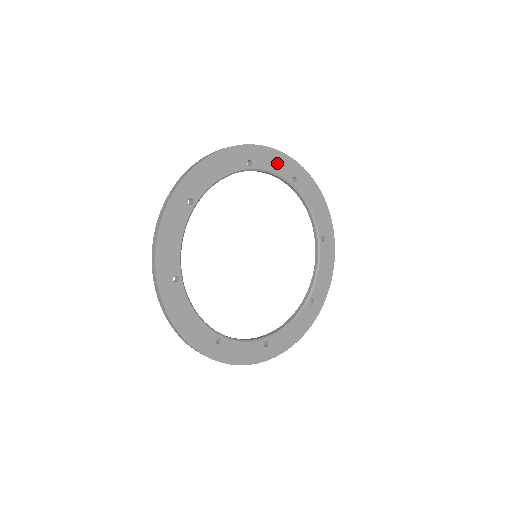
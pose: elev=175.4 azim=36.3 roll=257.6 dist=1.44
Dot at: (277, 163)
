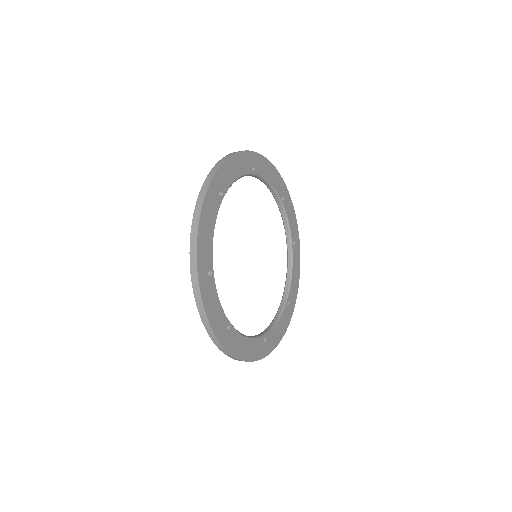
Dot at: (292, 220)
